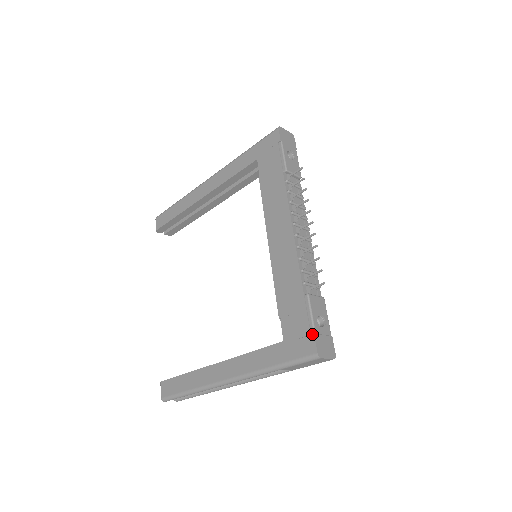
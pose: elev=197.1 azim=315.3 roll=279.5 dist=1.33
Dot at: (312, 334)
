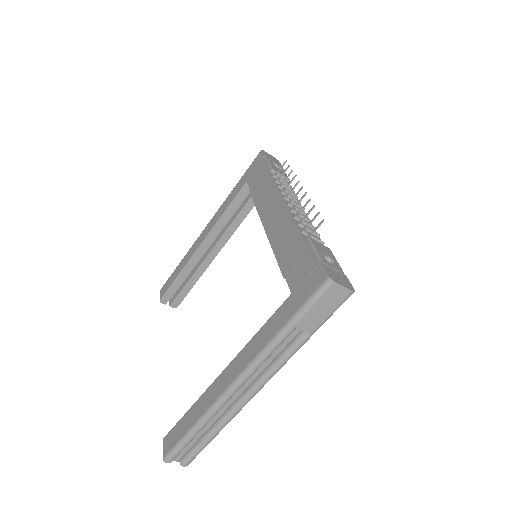
Dot at: (319, 264)
